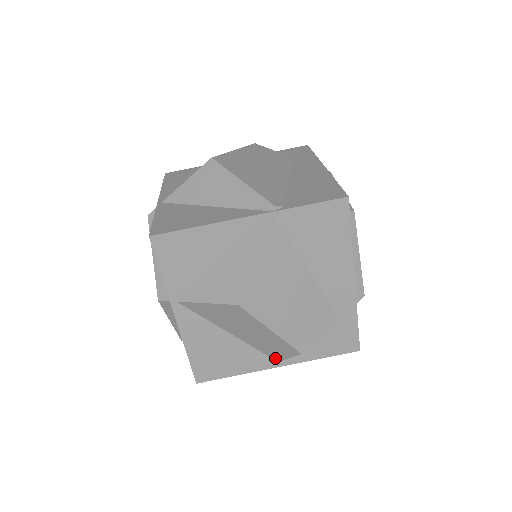
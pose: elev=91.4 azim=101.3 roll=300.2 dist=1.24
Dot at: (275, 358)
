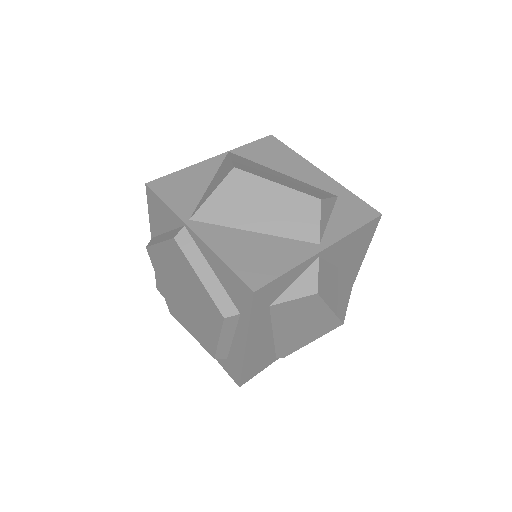
Dot at: (313, 239)
